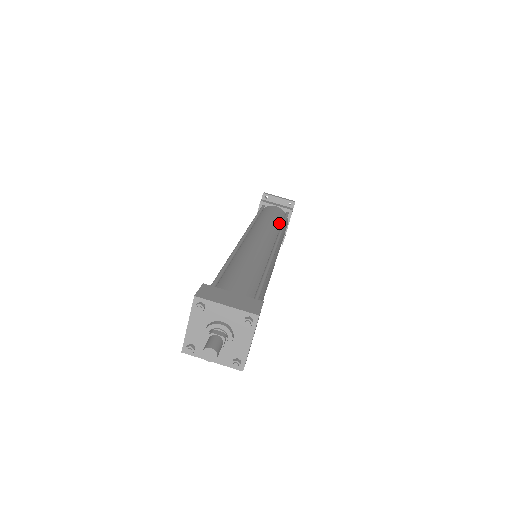
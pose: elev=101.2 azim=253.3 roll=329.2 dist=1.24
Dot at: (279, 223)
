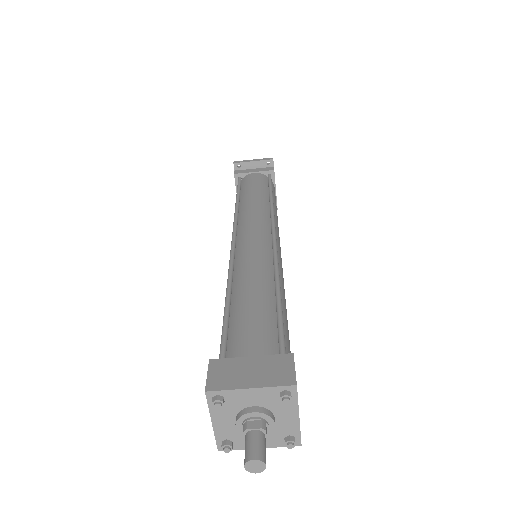
Dot at: (266, 197)
